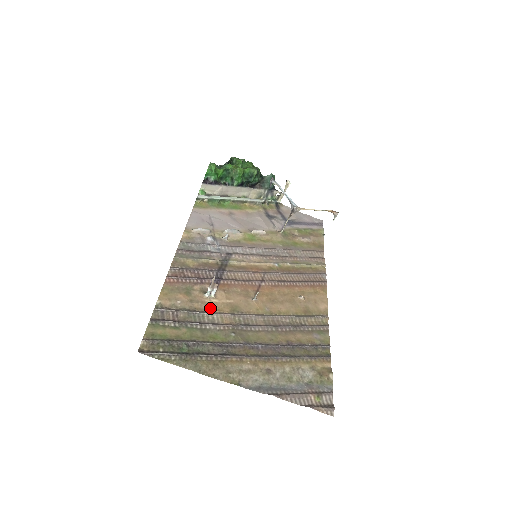
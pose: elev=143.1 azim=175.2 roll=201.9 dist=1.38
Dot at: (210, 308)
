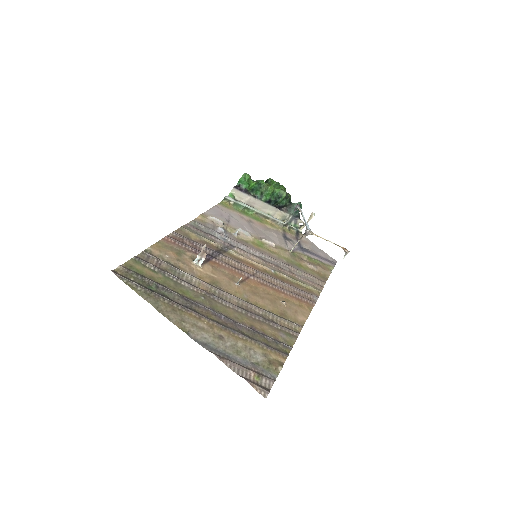
Dot at: (193, 272)
